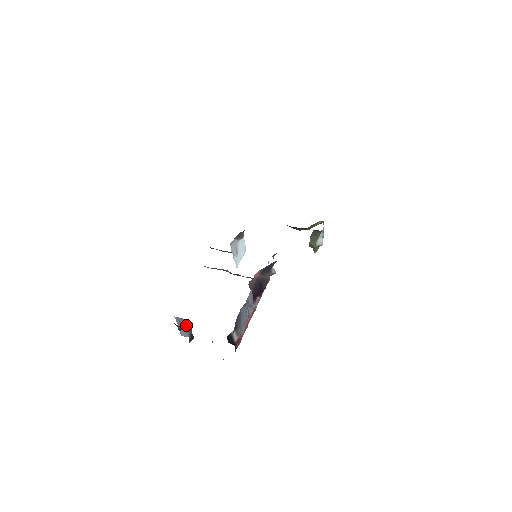
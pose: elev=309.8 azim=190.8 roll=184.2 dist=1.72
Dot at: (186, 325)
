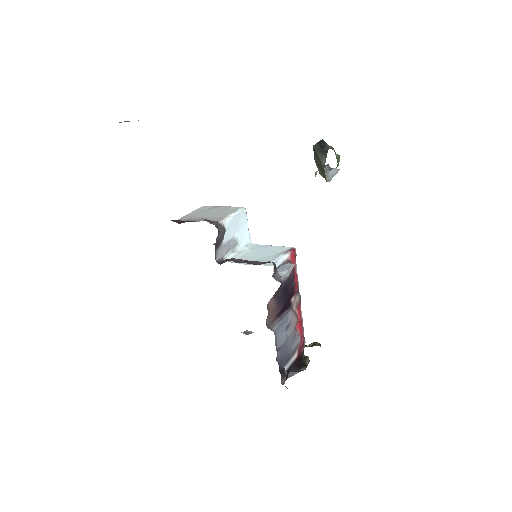
Dot at: occluded
